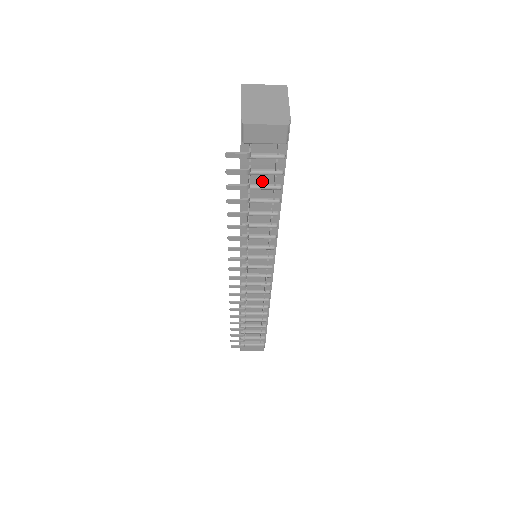
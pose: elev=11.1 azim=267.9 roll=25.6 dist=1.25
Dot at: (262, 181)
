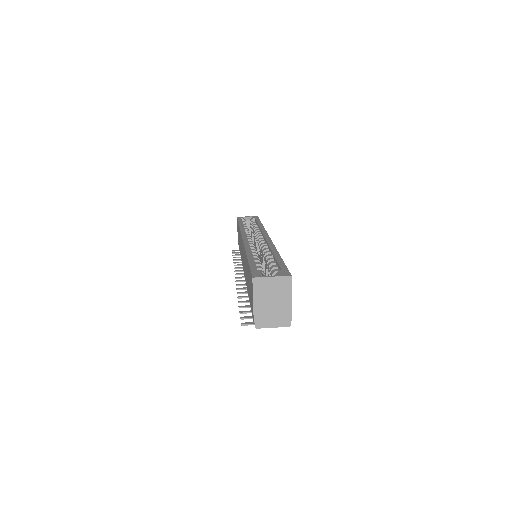
Dot at: occluded
